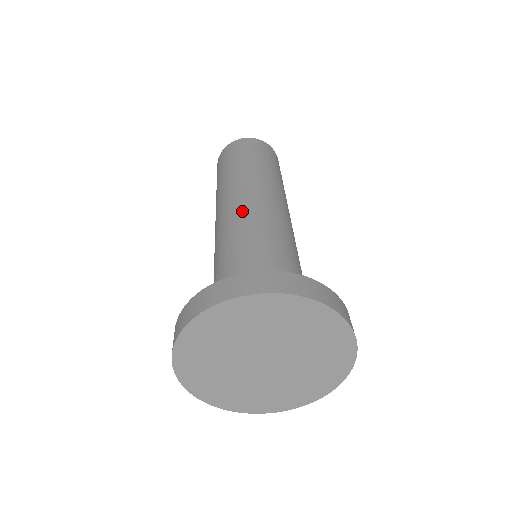
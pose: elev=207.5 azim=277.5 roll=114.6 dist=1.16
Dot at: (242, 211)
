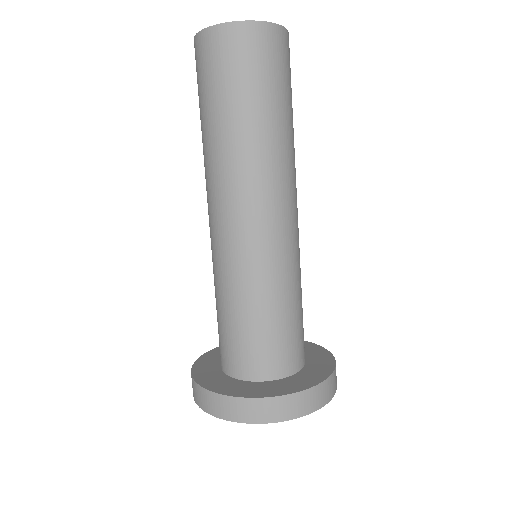
Dot at: (260, 239)
